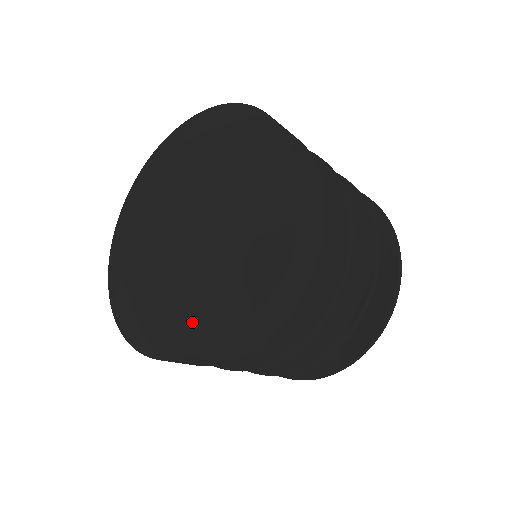
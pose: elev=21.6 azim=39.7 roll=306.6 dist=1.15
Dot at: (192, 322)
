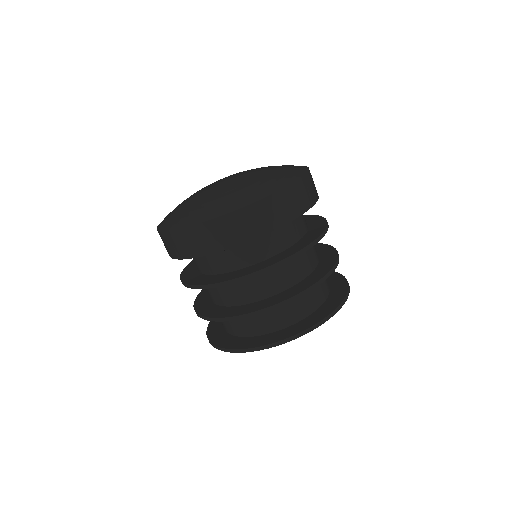
Dot at: (233, 200)
